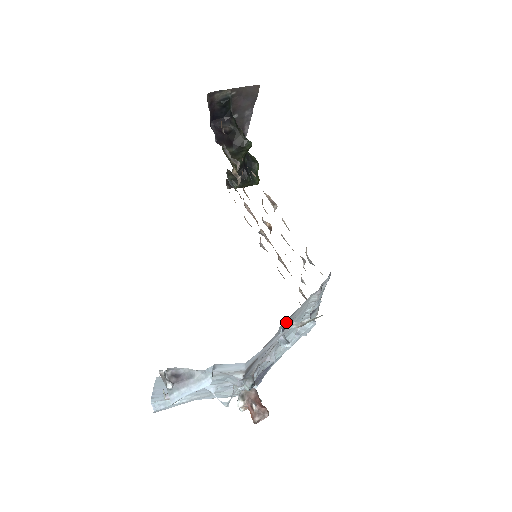
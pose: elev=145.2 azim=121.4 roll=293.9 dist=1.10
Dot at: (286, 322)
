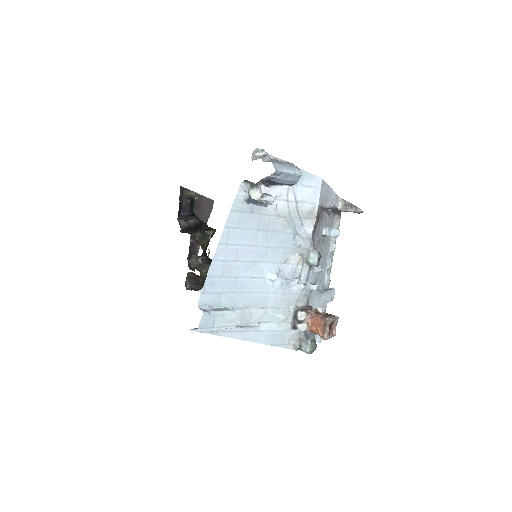
Dot at: (326, 221)
